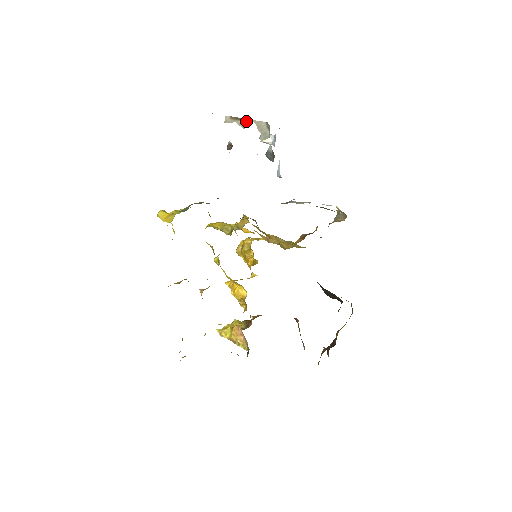
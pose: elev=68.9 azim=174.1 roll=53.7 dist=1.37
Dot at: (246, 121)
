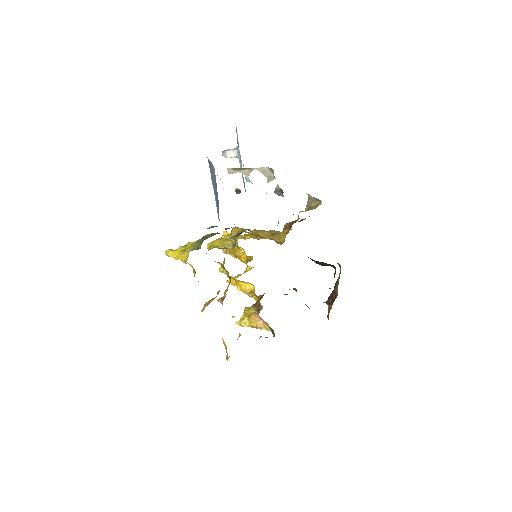
Dot at: (249, 170)
